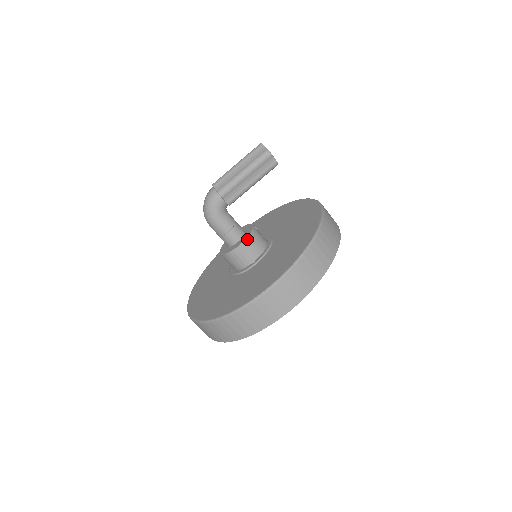
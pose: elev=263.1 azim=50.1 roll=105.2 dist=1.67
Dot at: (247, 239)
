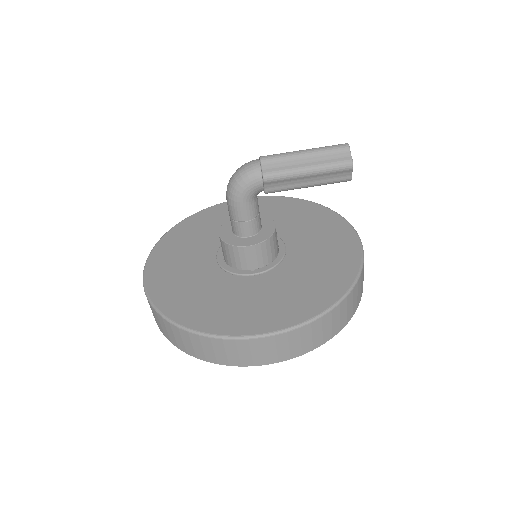
Dot at: (262, 243)
